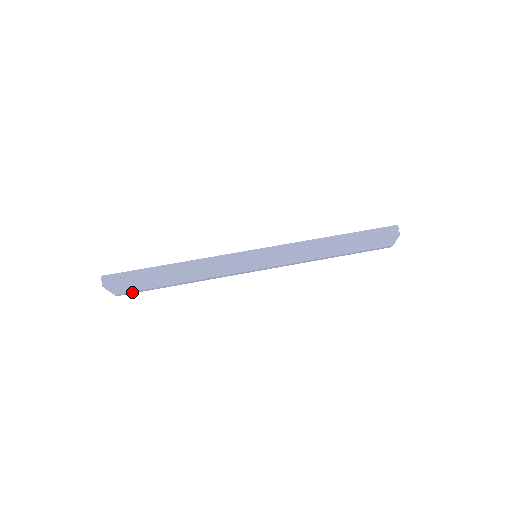
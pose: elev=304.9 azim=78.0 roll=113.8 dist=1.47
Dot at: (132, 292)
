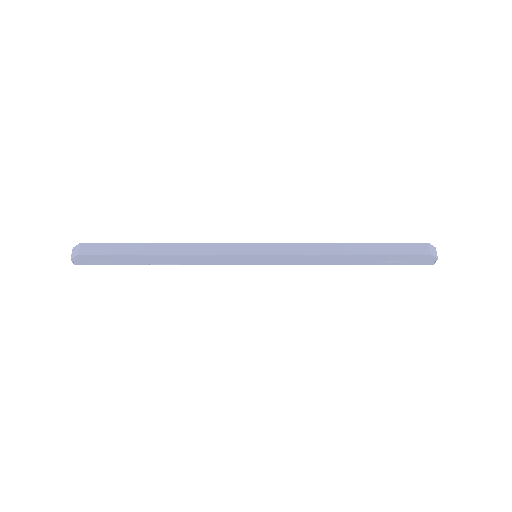
Dot at: (100, 247)
